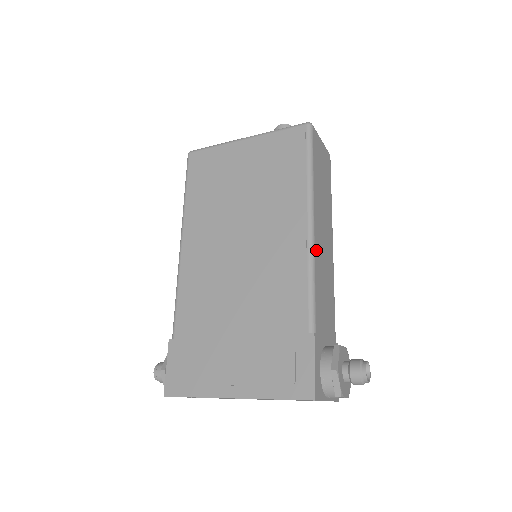
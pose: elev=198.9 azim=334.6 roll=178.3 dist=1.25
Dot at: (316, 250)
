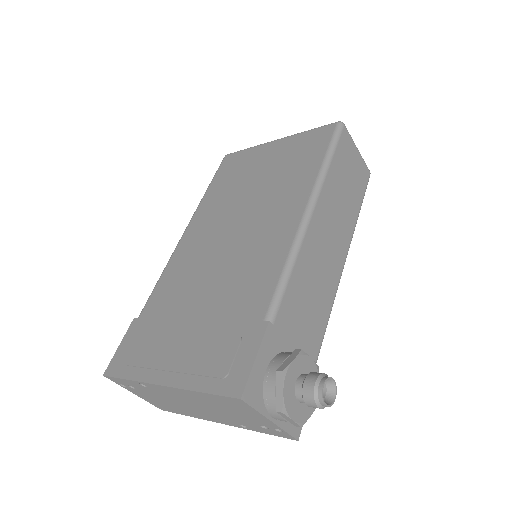
Dot at: (307, 240)
